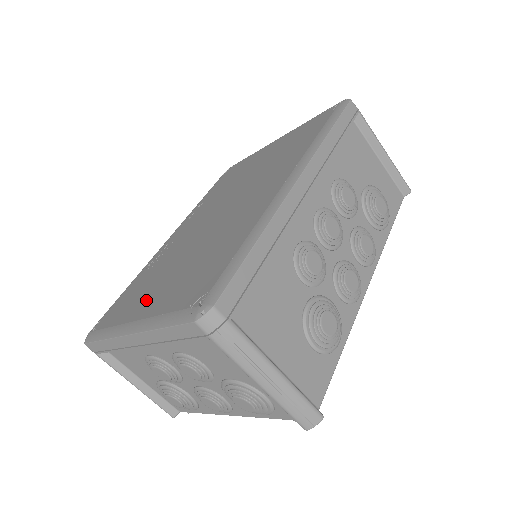
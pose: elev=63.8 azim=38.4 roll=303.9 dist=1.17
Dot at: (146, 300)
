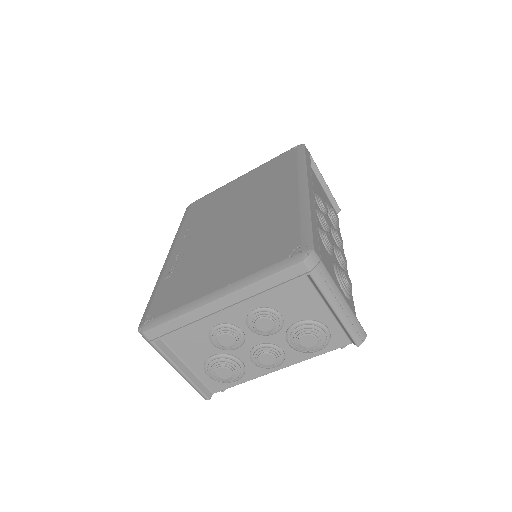
Dot at: (212, 279)
